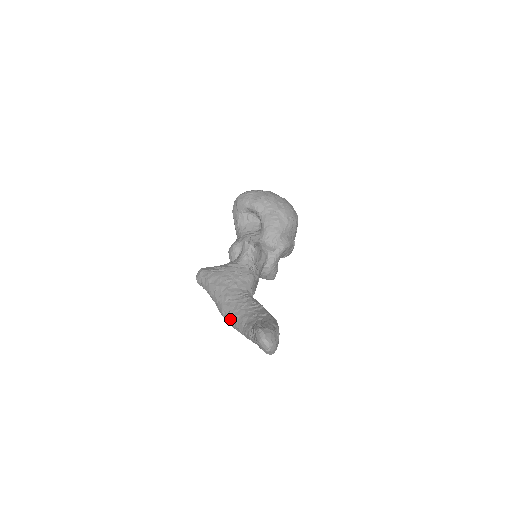
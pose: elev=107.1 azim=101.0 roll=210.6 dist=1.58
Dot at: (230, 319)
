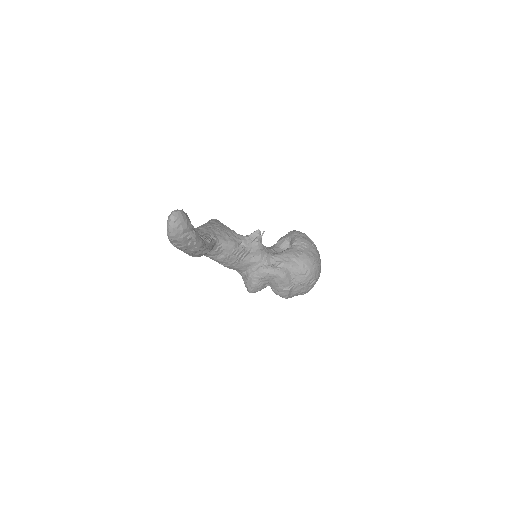
Dot at: occluded
